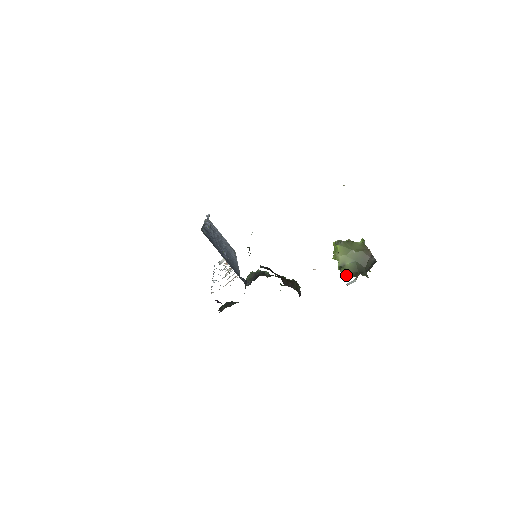
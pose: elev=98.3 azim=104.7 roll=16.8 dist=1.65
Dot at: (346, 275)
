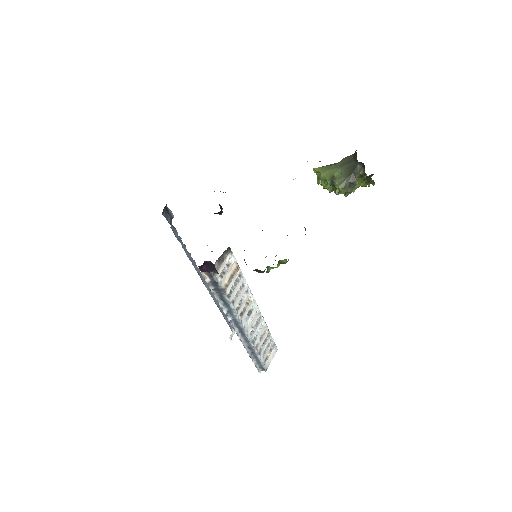
Dot at: (345, 188)
